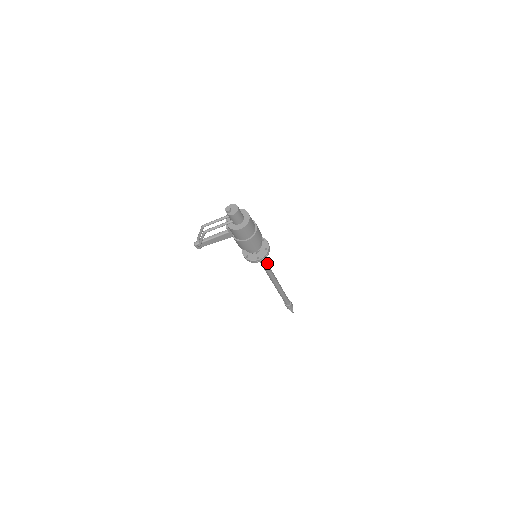
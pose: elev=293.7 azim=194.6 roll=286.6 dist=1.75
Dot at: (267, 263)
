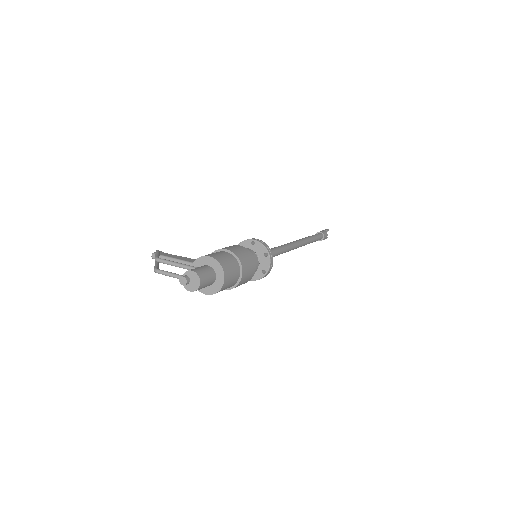
Dot at: (276, 254)
